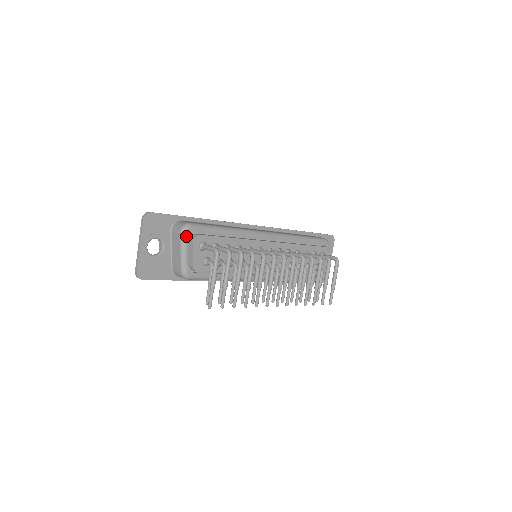
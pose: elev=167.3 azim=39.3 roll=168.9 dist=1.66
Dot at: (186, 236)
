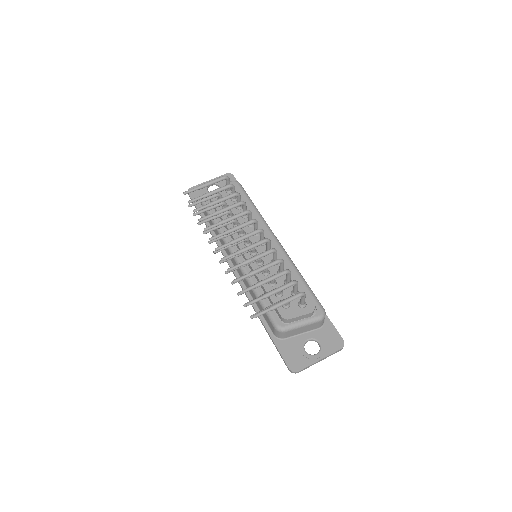
Dot at: occluded
